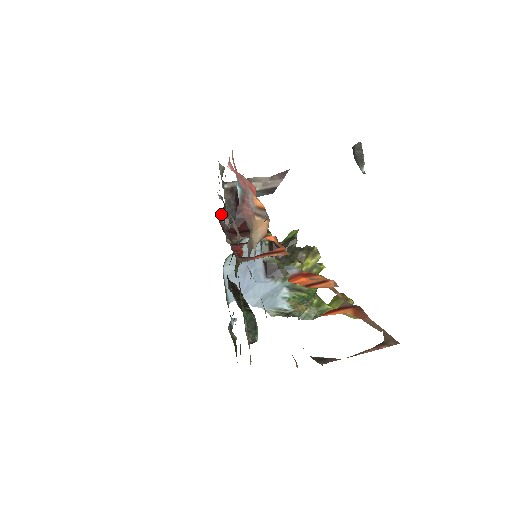
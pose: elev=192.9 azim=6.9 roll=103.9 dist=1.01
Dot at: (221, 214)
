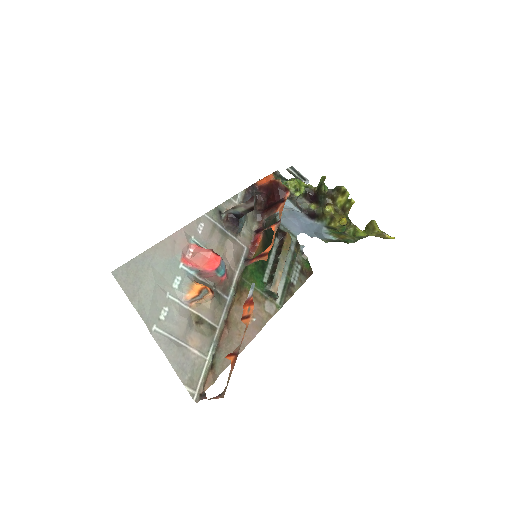
Dot at: (257, 193)
